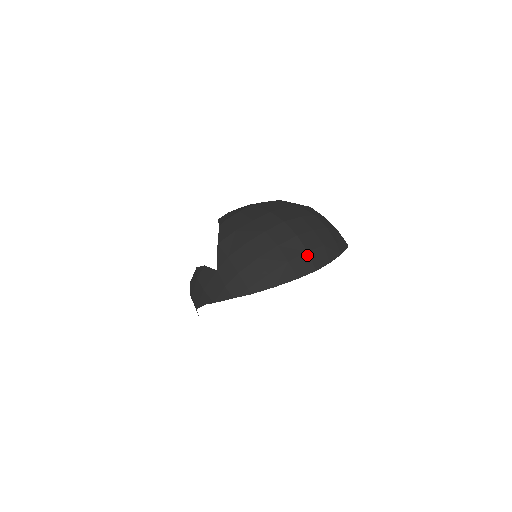
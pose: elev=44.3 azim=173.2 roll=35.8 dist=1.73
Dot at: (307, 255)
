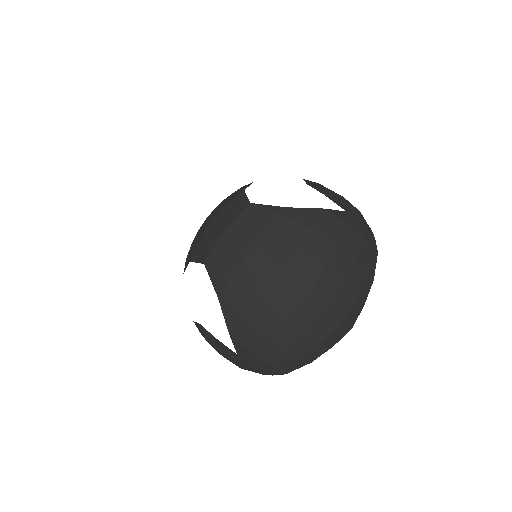
Dot at: (342, 324)
